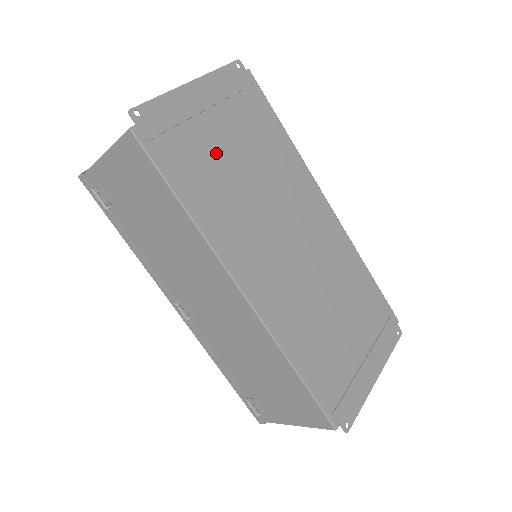
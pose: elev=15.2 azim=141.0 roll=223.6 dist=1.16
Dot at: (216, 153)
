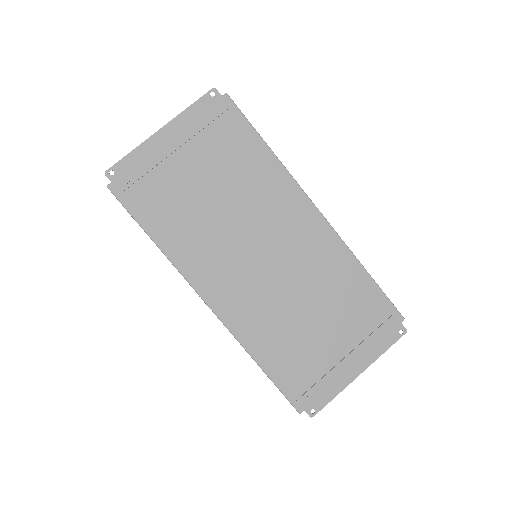
Dot at: (185, 188)
